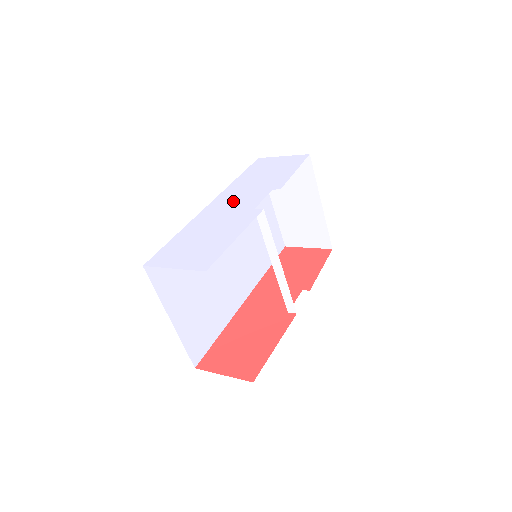
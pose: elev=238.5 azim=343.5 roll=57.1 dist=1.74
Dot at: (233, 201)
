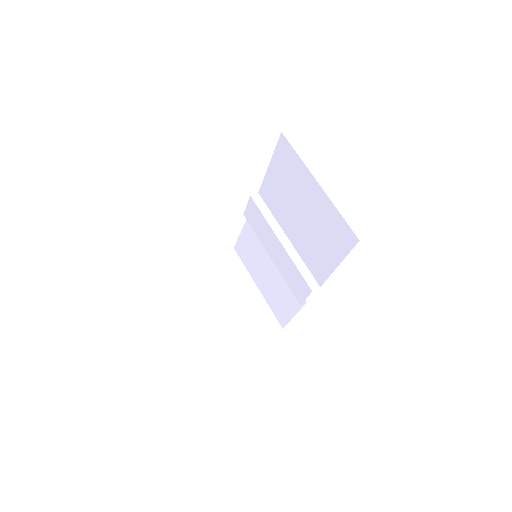
Dot at: occluded
